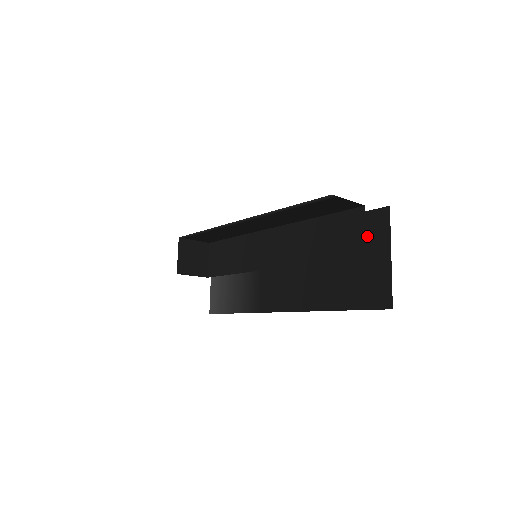
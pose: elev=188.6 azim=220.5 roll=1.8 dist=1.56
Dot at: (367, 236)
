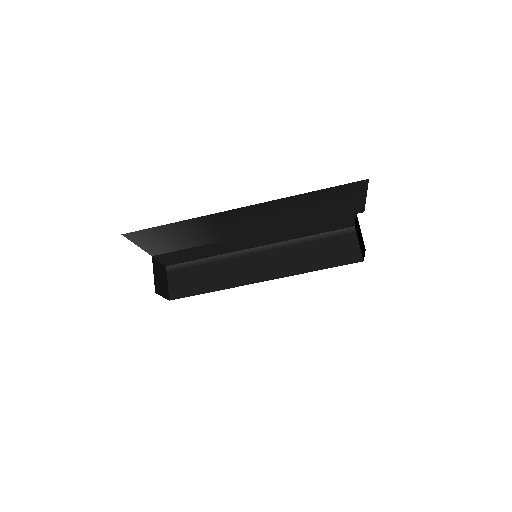
Dot at: occluded
